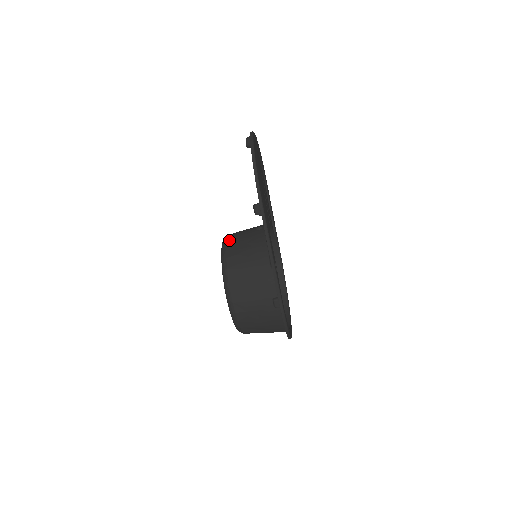
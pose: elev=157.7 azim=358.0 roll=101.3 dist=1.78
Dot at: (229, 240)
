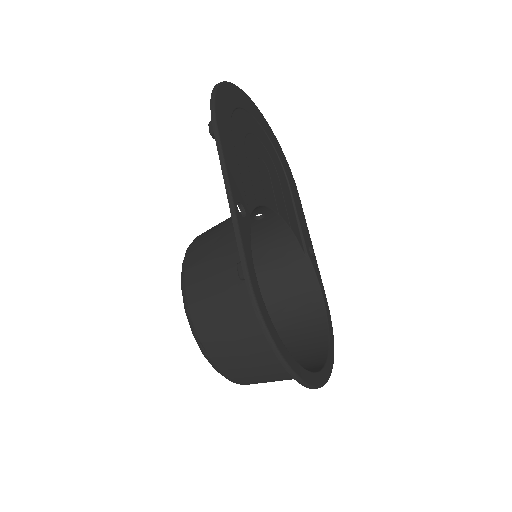
Dot at: occluded
